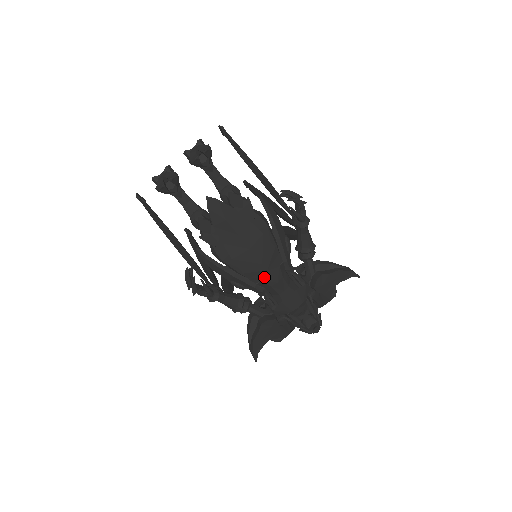
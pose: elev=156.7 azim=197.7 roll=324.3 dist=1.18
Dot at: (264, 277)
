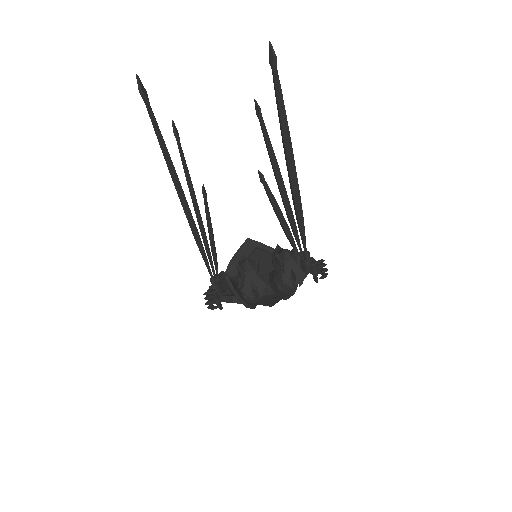
Dot at: occluded
